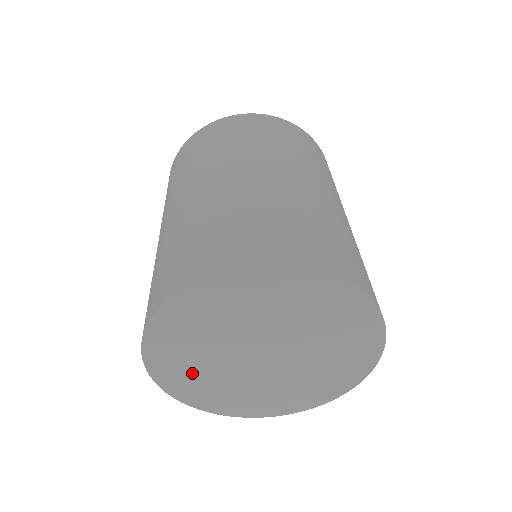
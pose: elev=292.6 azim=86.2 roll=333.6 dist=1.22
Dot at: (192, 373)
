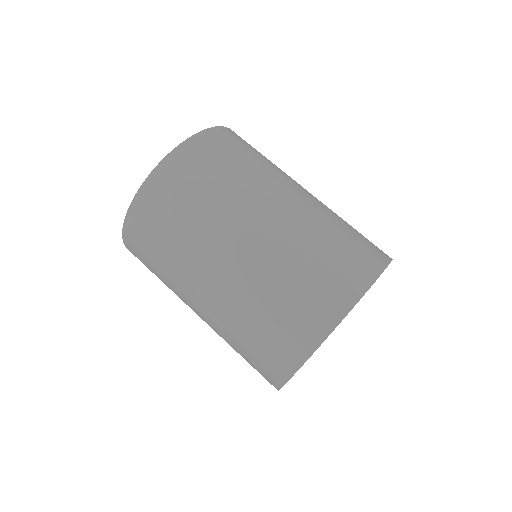
Dot at: occluded
